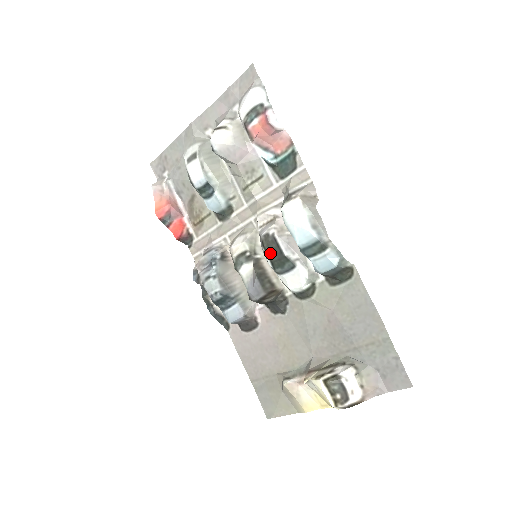
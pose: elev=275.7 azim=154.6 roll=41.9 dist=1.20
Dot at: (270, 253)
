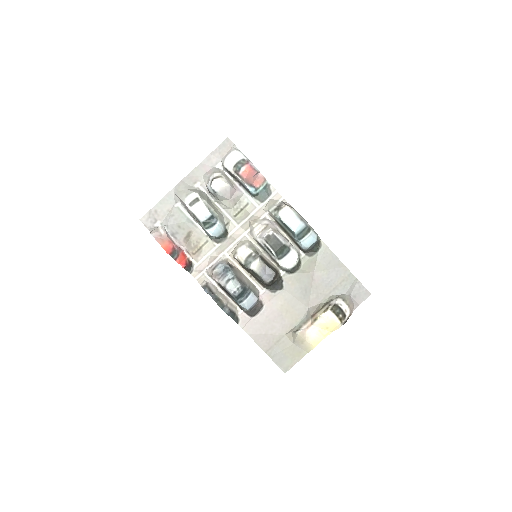
Dot at: (273, 246)
